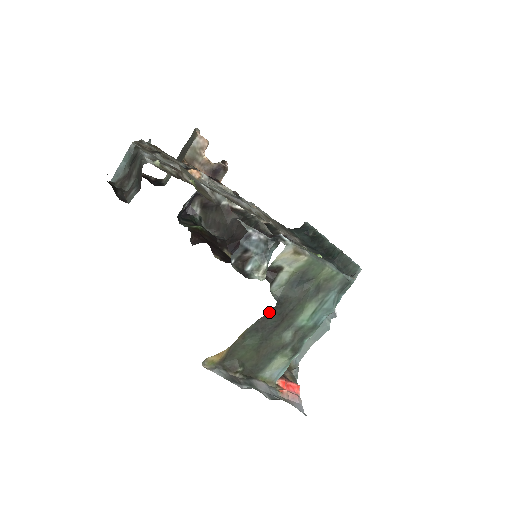
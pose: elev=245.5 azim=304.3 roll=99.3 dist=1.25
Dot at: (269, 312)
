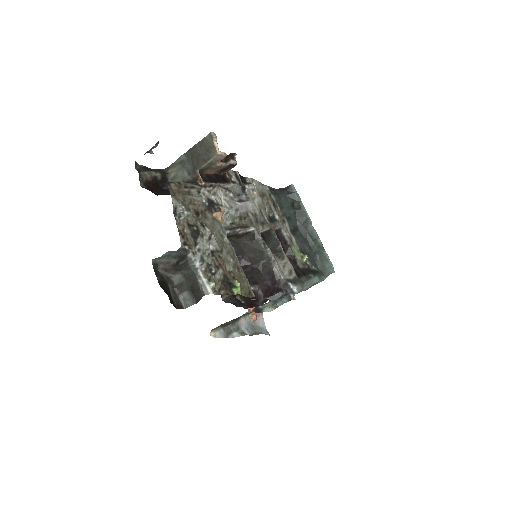
Dot at: occluded
